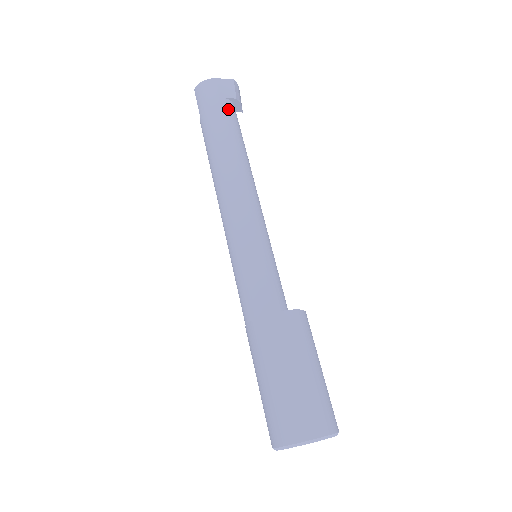
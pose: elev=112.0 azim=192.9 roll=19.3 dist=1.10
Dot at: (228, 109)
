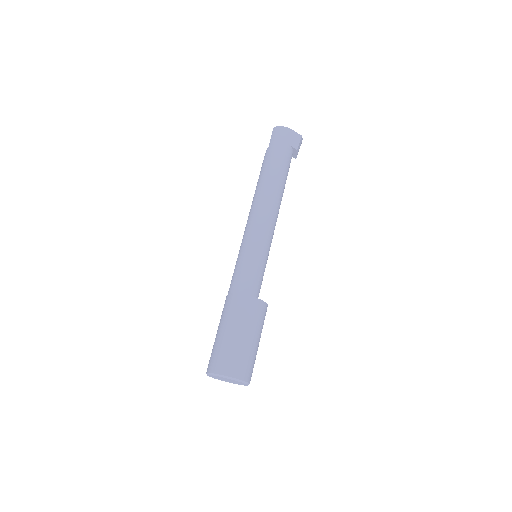
Dot at: (288, 154)
